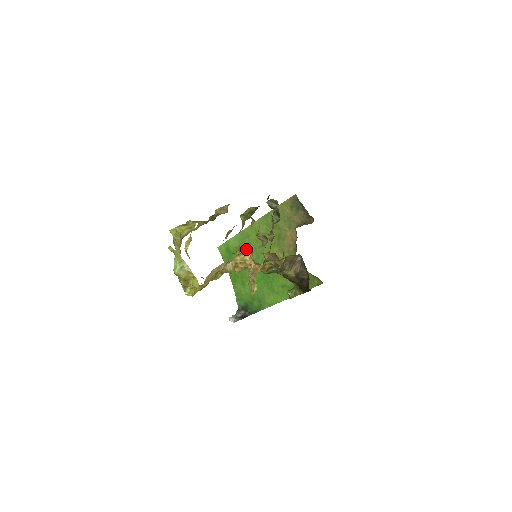
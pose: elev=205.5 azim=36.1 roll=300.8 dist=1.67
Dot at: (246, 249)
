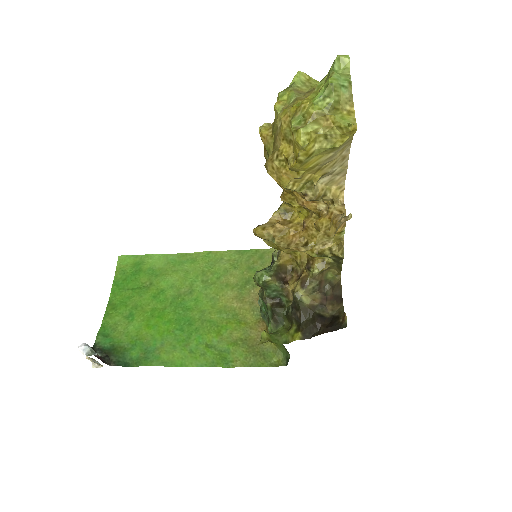
Dot at: (296, 216)
